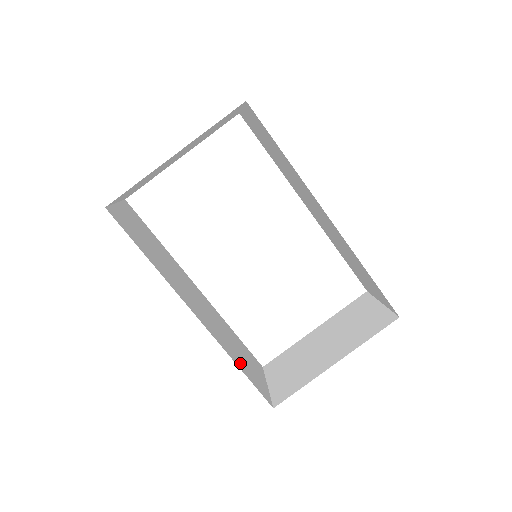
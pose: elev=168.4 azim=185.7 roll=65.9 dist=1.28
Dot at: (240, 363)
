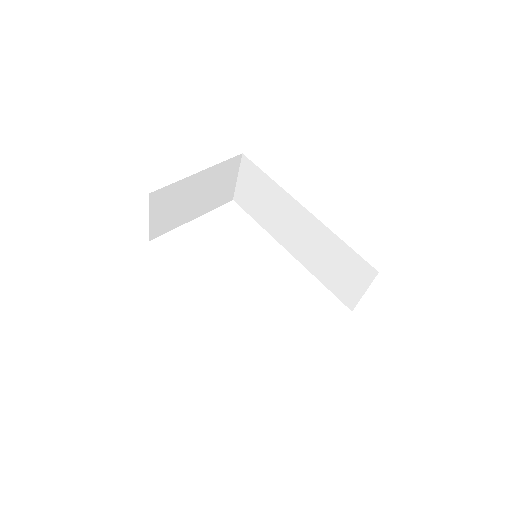
Dot at: occluded
